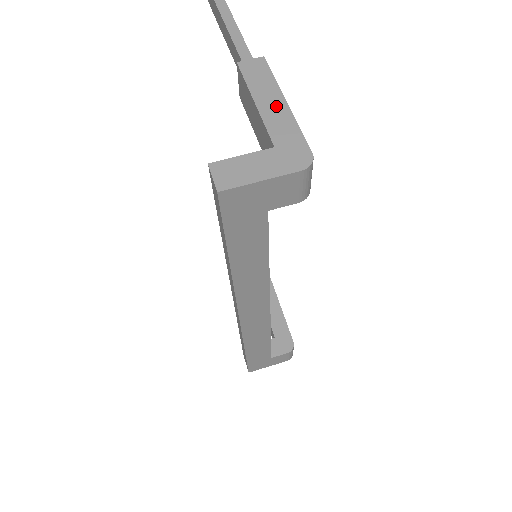
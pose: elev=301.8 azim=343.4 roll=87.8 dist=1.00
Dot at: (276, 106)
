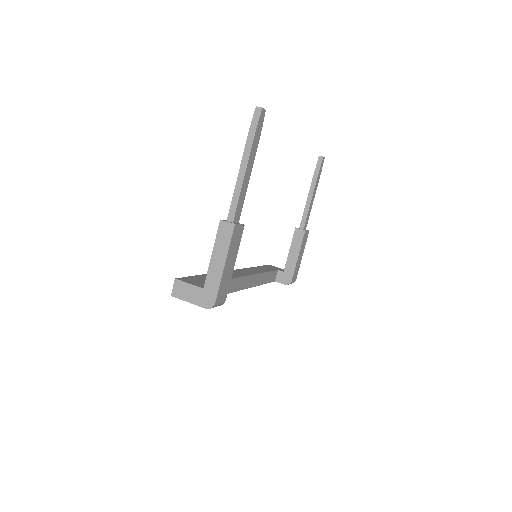
Dot at: (219, 264)
